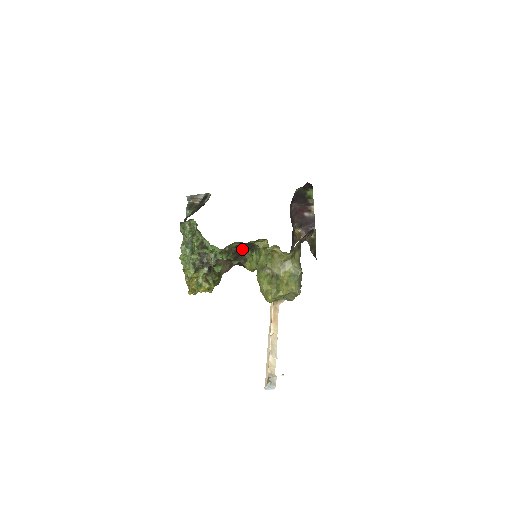
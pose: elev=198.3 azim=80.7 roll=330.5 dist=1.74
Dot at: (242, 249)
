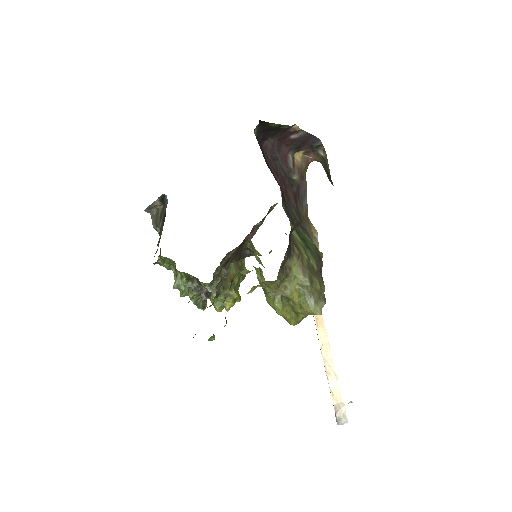
Dot at: (238, 248)
